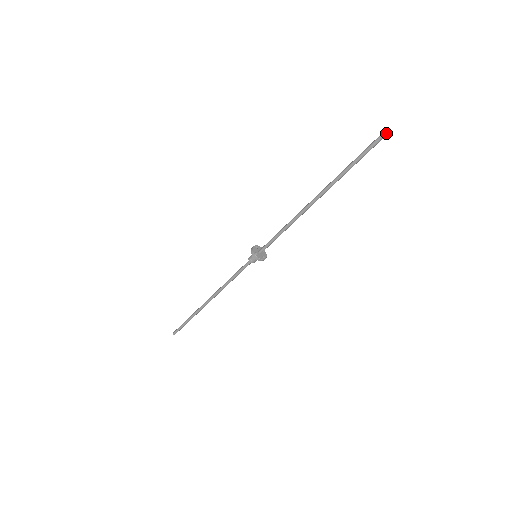
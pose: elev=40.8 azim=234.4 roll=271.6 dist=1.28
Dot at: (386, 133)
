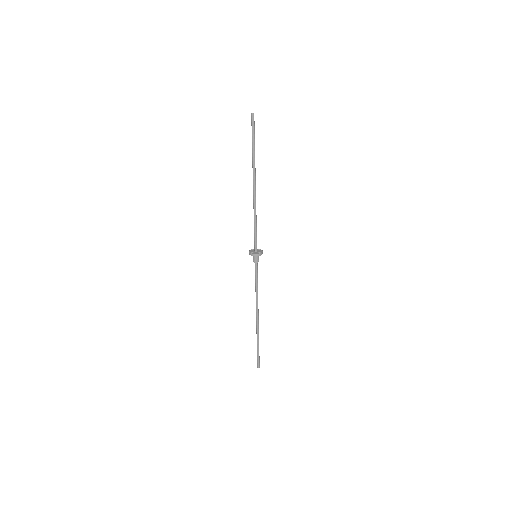
Dot at: (252, 114)
